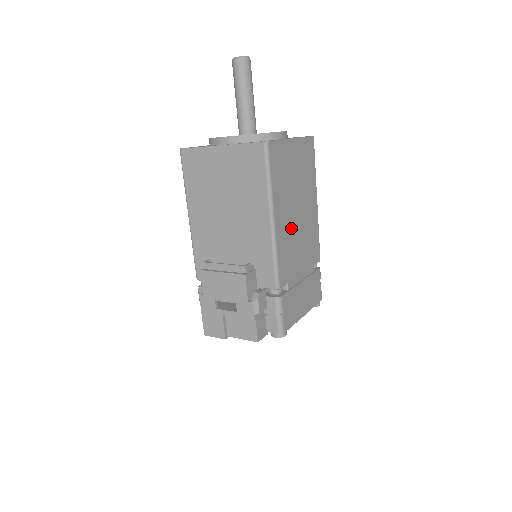
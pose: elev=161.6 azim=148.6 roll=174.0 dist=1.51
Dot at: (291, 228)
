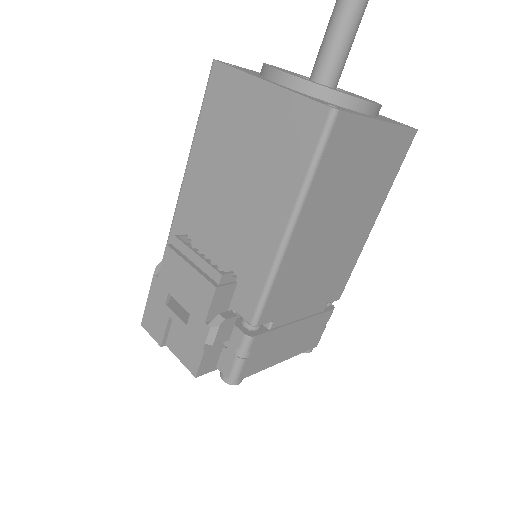
Dot at: (315, 250)
